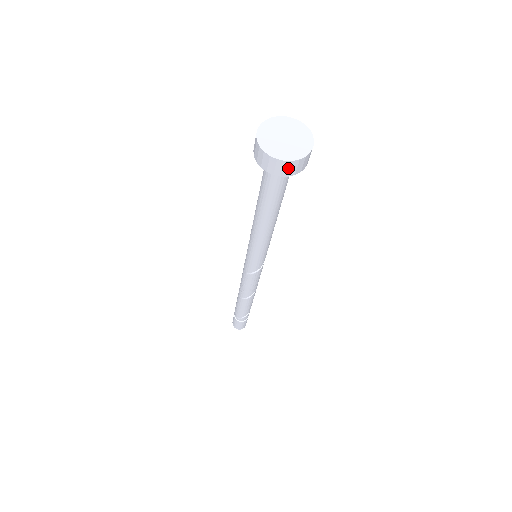
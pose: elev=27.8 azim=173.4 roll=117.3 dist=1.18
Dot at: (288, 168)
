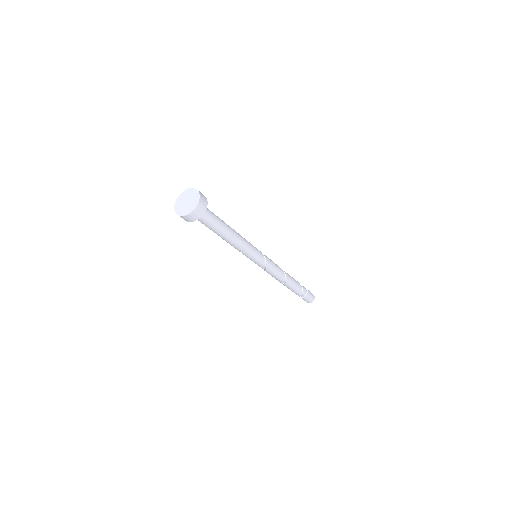
Dot at: (200, 209)
